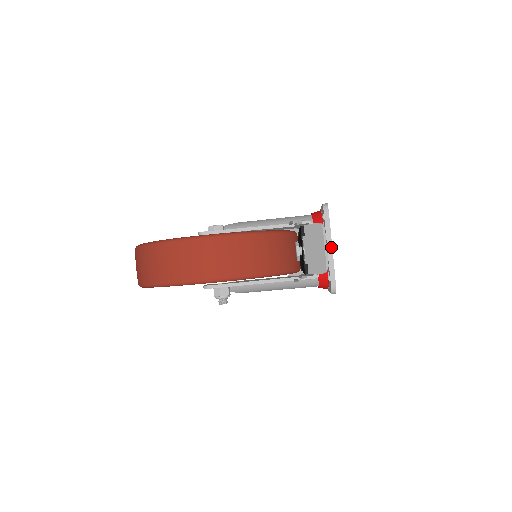
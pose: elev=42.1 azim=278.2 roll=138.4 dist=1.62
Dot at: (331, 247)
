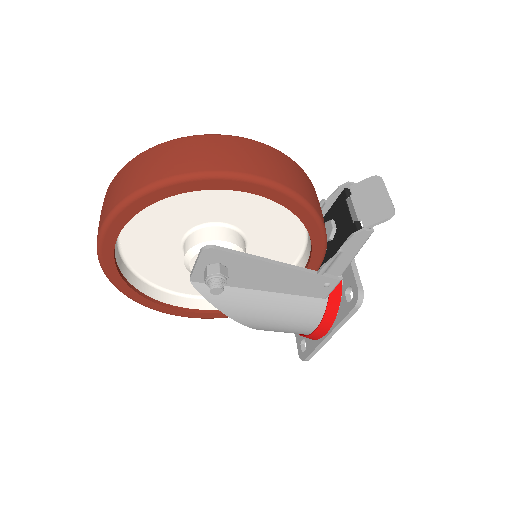
Dot at: occluded
